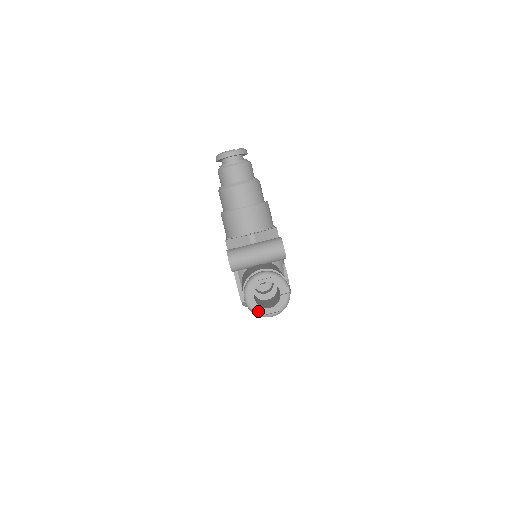
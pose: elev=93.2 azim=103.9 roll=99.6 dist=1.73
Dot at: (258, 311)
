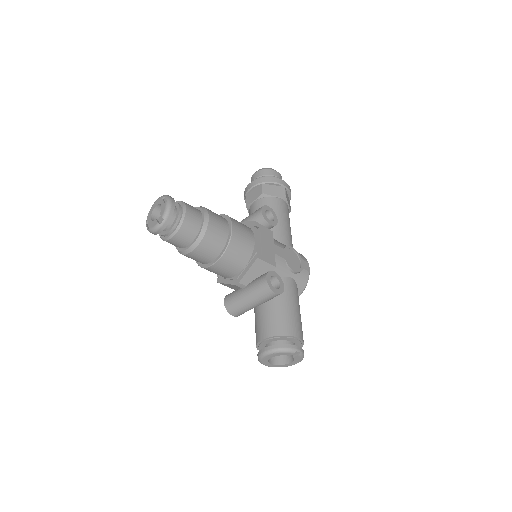
Dot at: occluded
